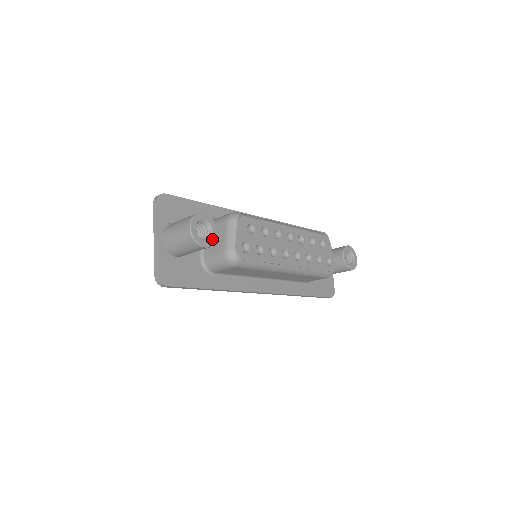
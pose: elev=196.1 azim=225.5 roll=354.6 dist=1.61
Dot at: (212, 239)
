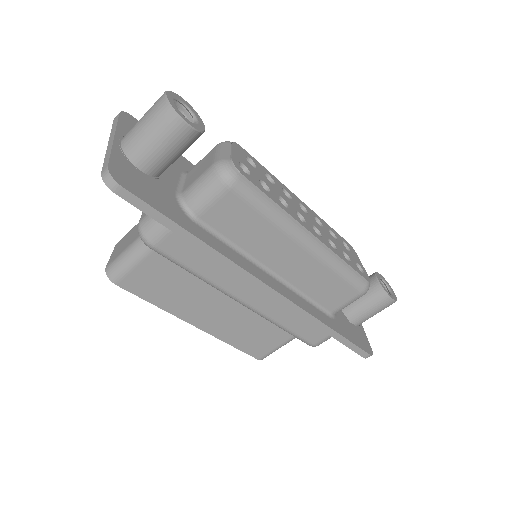
Dot at: (197, 126)
